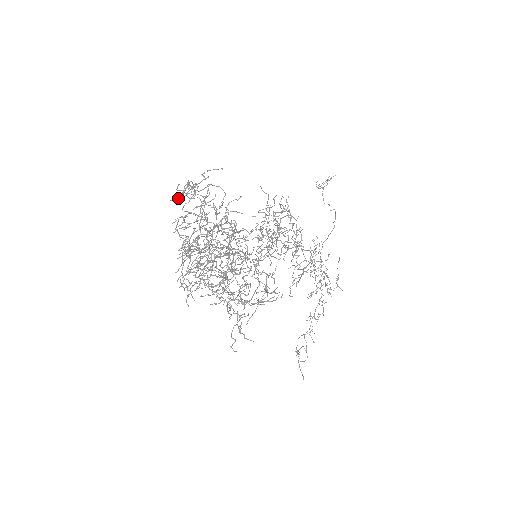
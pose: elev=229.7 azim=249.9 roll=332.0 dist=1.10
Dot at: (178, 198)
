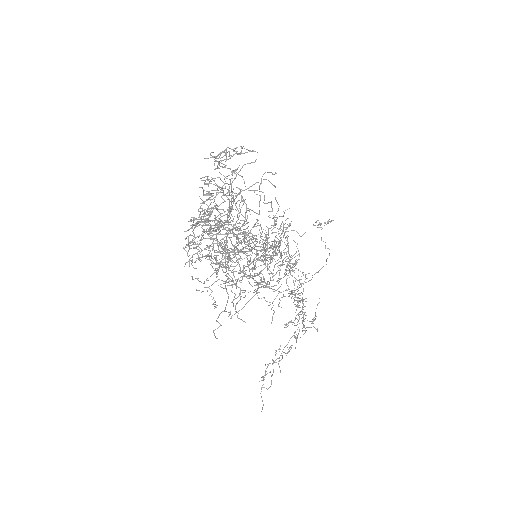
Dot at: (215, 156)
